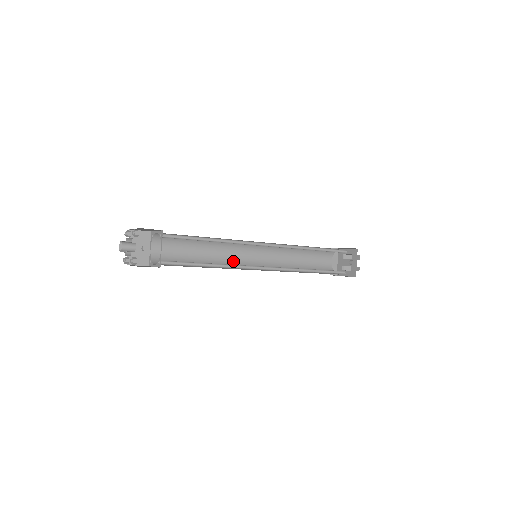
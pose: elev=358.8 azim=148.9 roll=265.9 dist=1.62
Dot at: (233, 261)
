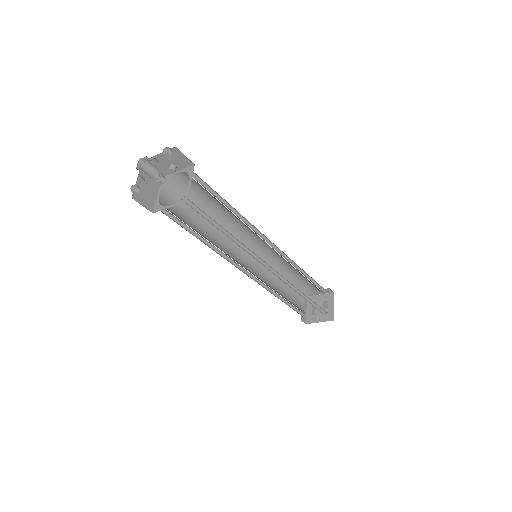
Dot at: (239, 234)
